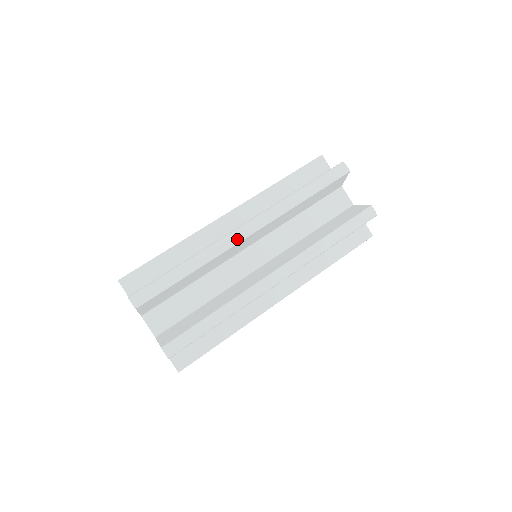
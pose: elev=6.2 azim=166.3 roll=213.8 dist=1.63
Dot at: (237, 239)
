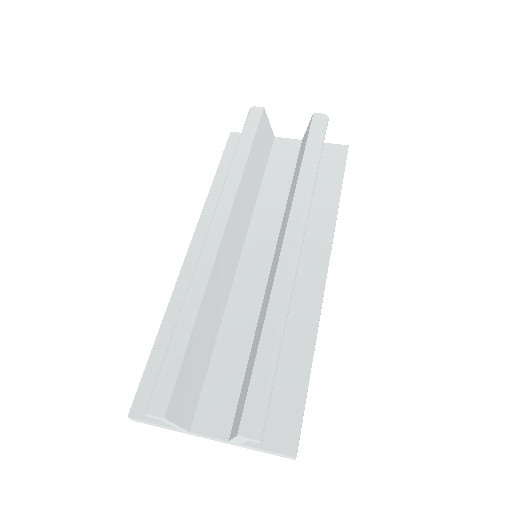
Dot at: (213, 246)
